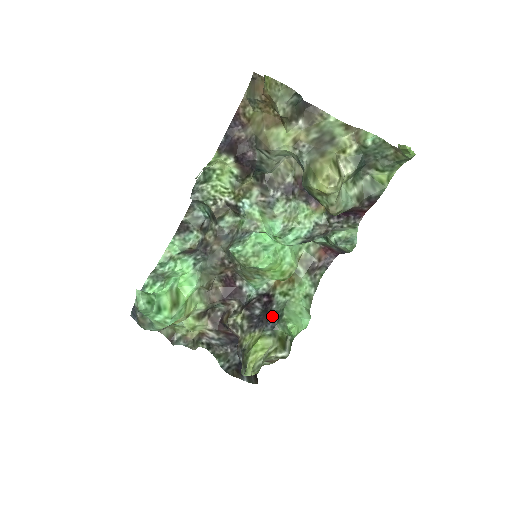
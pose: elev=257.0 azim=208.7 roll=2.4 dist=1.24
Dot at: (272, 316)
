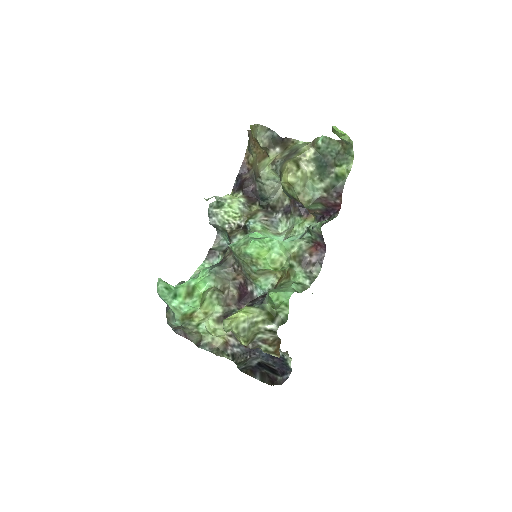
Dot at: occluded
